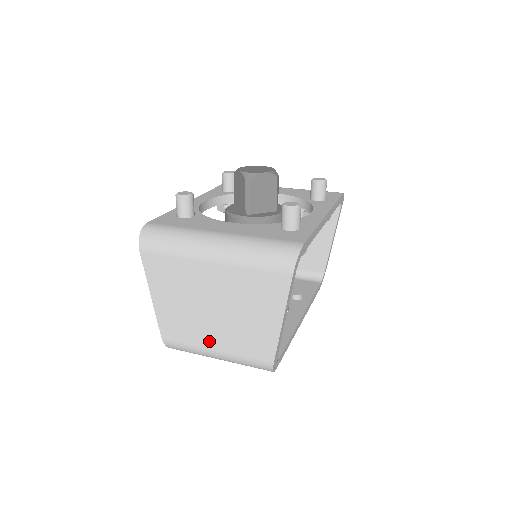
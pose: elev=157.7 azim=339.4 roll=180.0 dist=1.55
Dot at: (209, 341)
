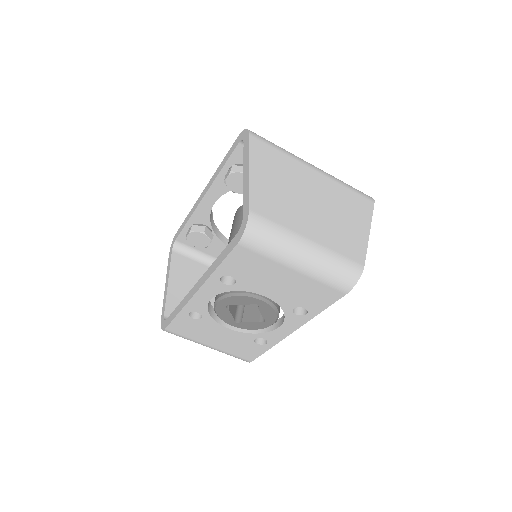
Dot at: (304, 228)
